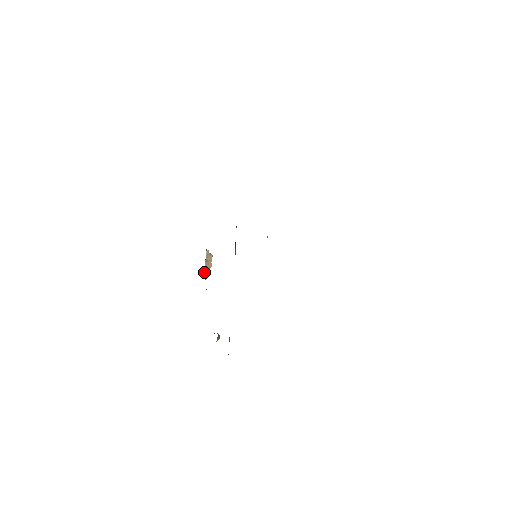
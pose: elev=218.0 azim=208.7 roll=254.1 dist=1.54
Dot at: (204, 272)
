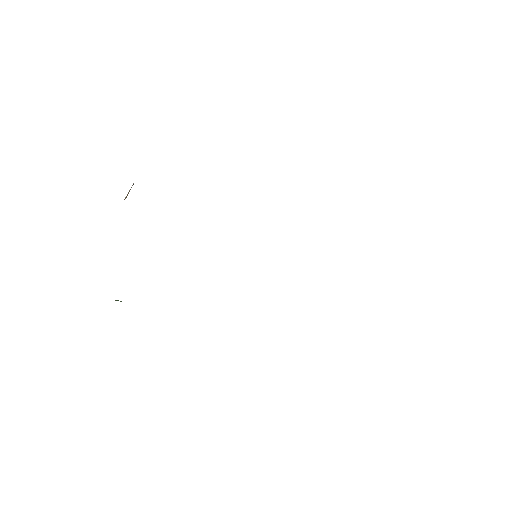
Dot at: occluded
